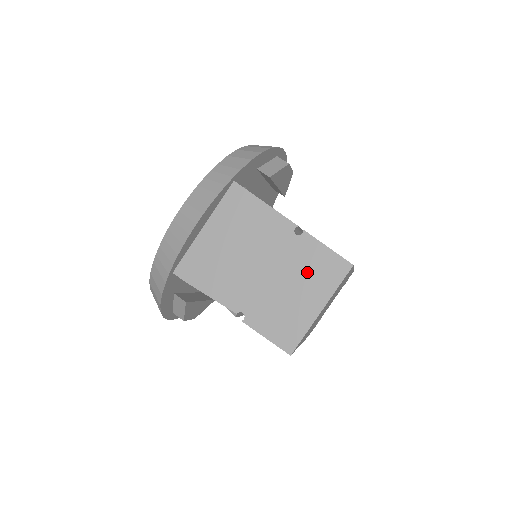
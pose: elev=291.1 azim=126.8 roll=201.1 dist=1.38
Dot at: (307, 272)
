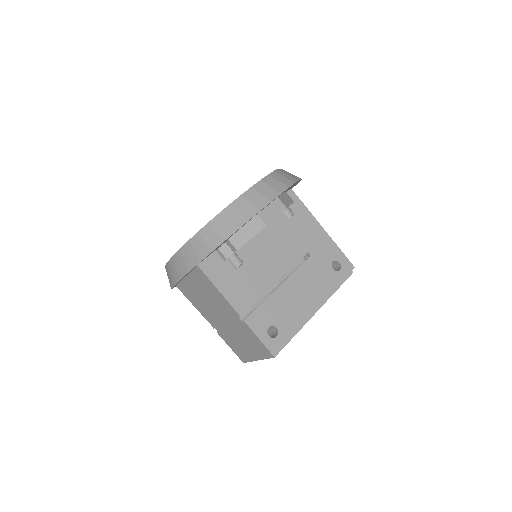
Dot at: (248, 340)
